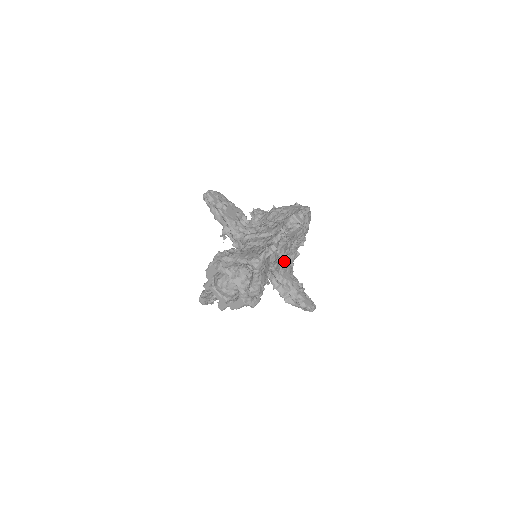
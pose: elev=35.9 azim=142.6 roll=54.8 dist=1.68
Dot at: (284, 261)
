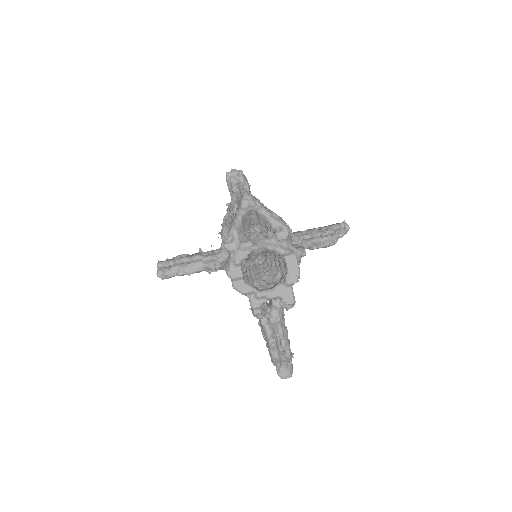
Dot at: occluded
